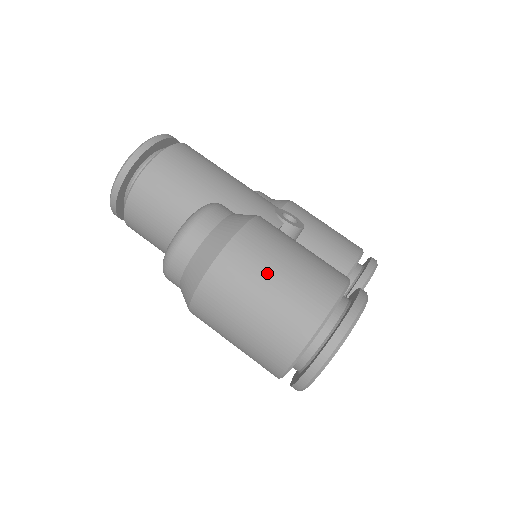
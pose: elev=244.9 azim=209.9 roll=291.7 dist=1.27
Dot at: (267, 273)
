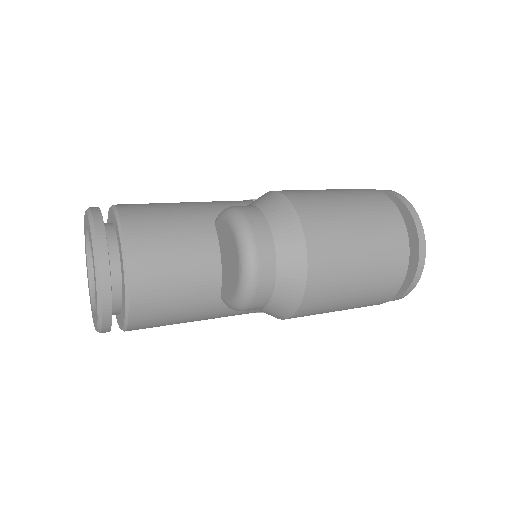
Dot at: (339, 207)
